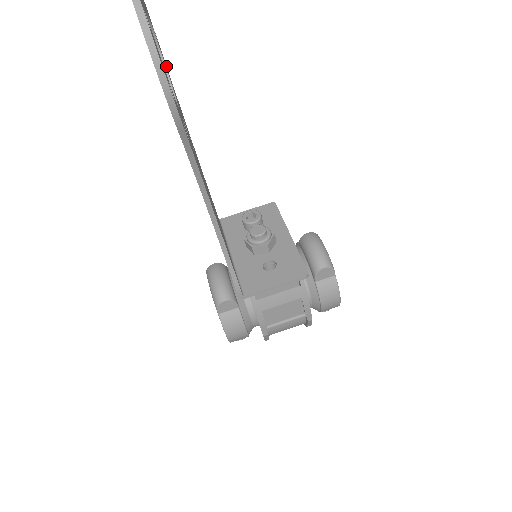
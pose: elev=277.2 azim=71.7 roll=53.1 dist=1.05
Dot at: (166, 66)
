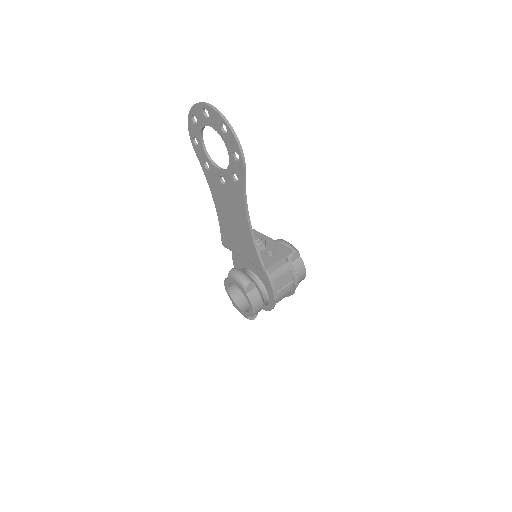
Dot at: occluded
